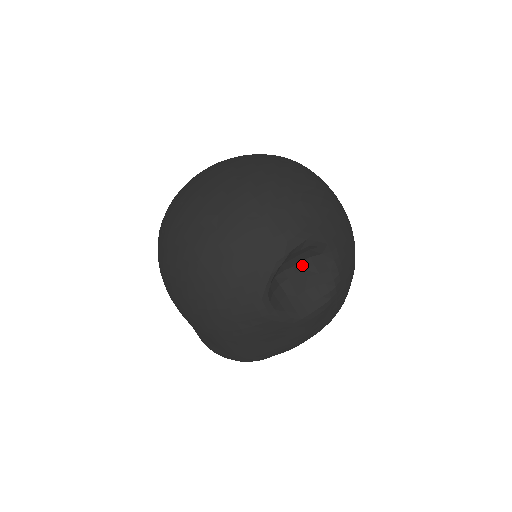
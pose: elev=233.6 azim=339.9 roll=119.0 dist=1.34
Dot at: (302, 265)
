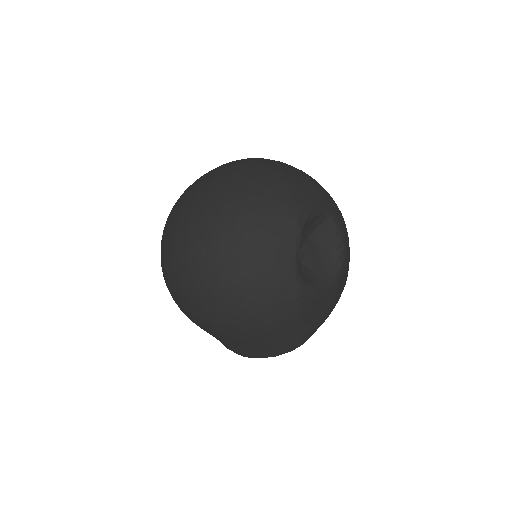
Dot at: (311, 239)
